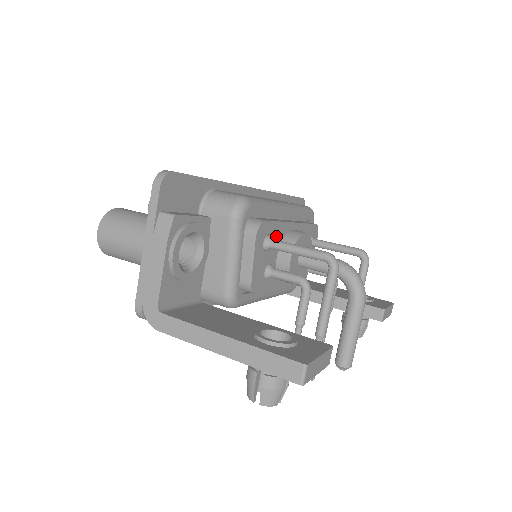
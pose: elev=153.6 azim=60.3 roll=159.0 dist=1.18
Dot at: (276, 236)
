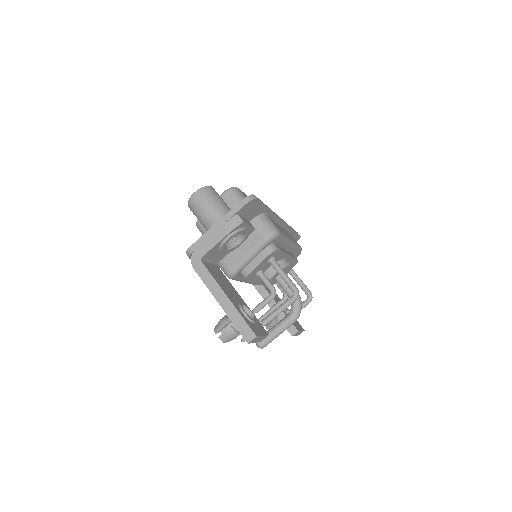
Dot at: (277, 258)
